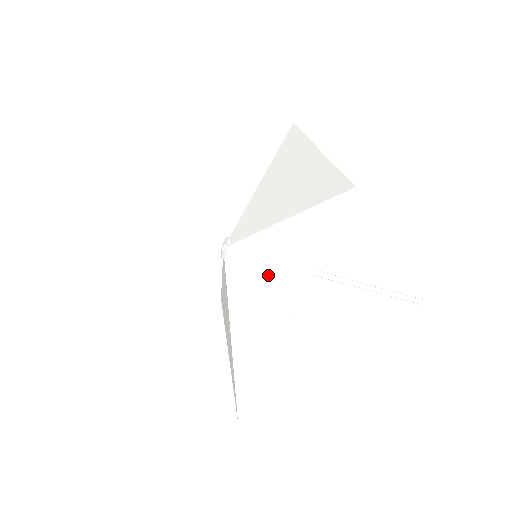
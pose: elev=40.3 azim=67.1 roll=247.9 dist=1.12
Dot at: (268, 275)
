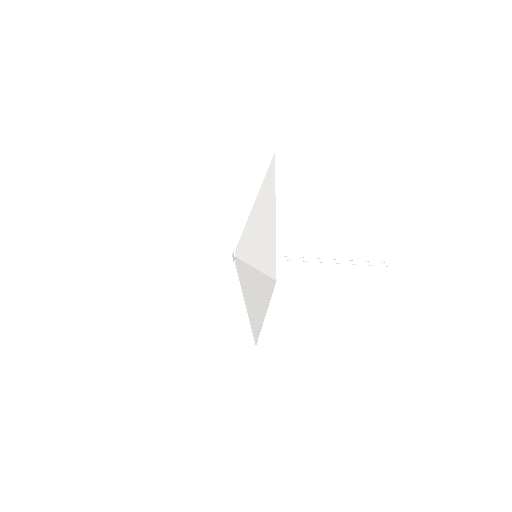
Dot at: (253, 289)
